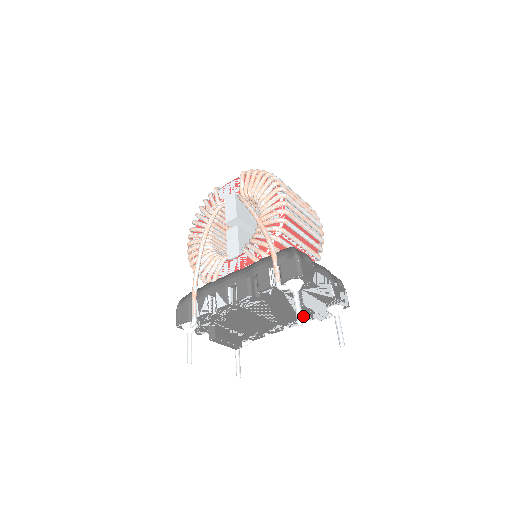
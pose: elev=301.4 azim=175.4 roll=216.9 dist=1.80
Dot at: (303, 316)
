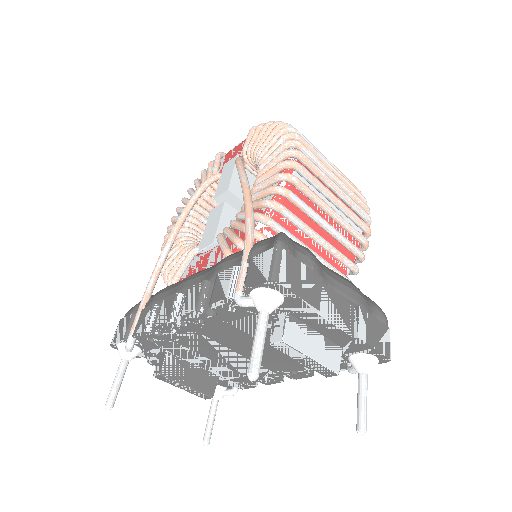
Dot at: occluded
